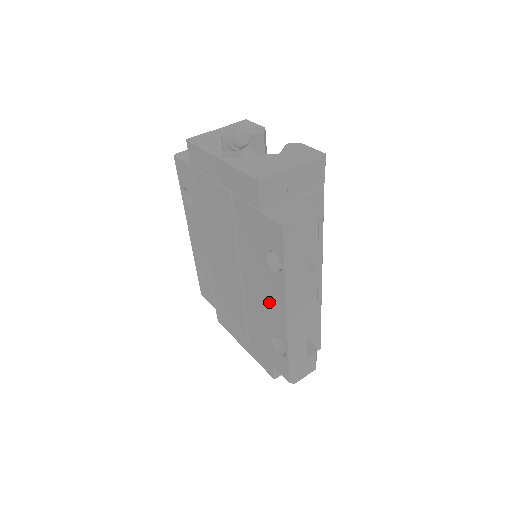
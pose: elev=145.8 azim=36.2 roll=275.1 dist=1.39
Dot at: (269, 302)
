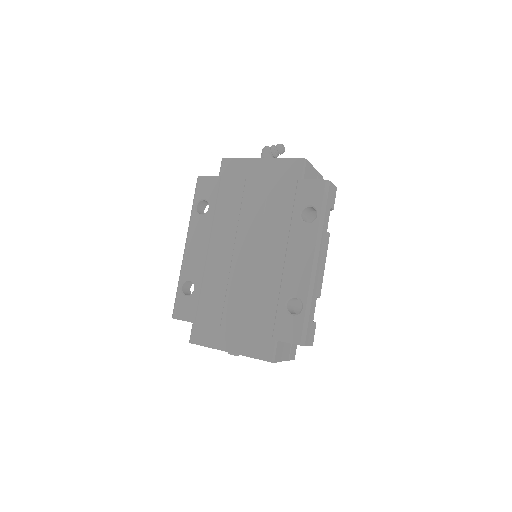
Dot at: (292, 259)
